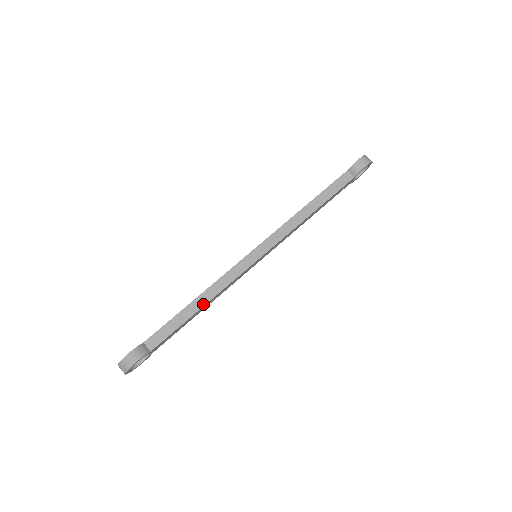
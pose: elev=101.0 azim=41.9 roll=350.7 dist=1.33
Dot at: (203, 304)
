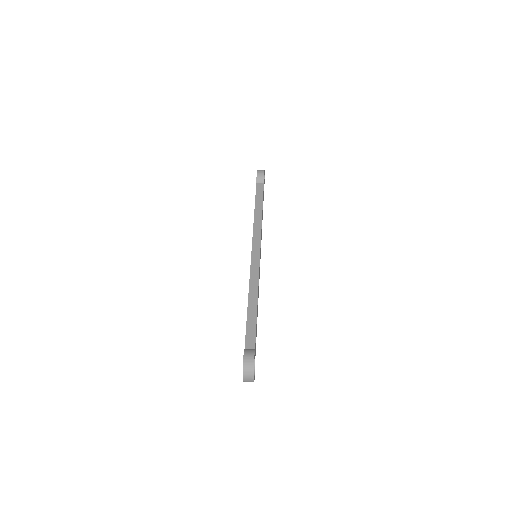
Dot at: (256, 298)
